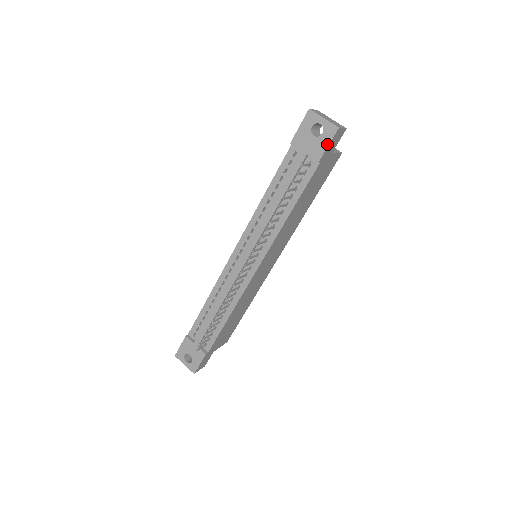
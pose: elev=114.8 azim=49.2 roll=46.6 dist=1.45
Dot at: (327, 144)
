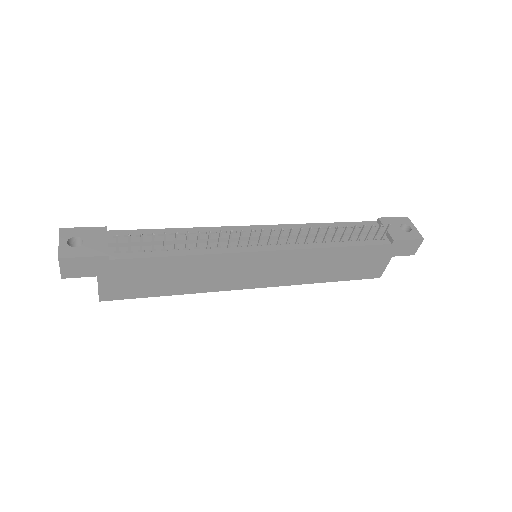
Dot at: (409, 238)
